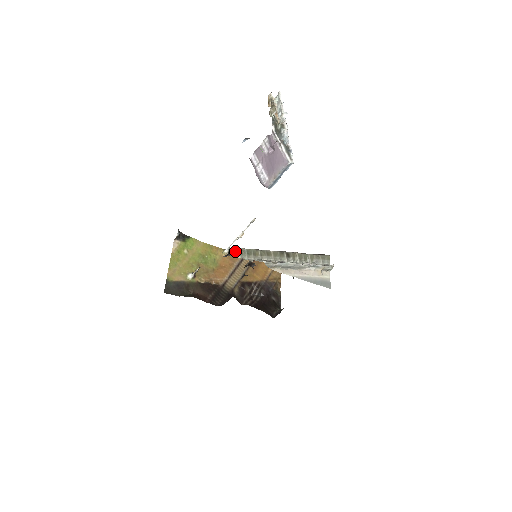
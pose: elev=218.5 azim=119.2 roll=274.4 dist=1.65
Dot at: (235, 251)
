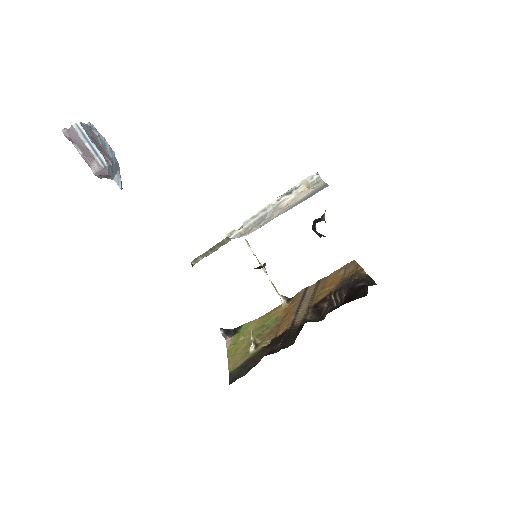
Dot at: (195, 260)
